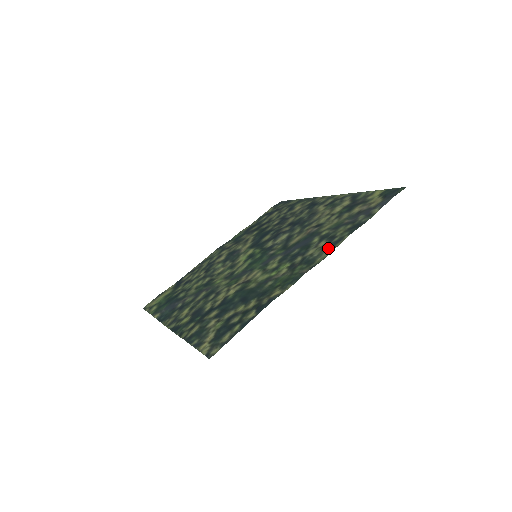
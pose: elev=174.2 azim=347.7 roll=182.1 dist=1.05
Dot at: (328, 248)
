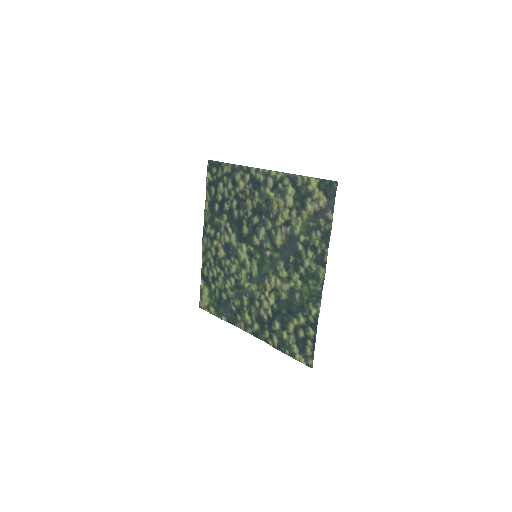
Dot at: (320, 262)
